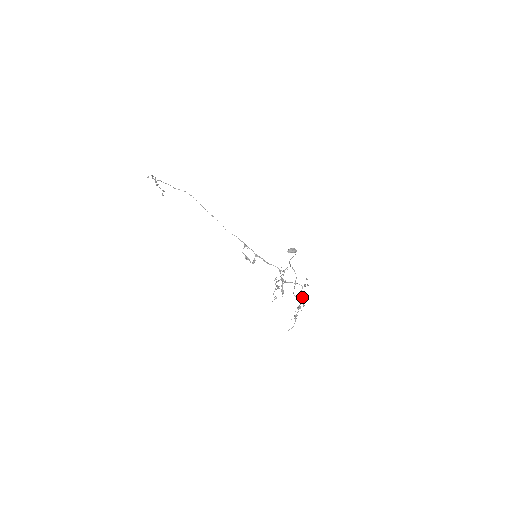
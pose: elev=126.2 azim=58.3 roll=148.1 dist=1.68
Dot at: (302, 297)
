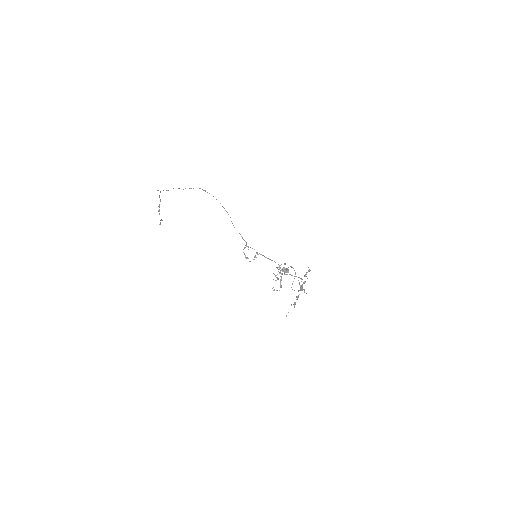
Dot at: occluded
